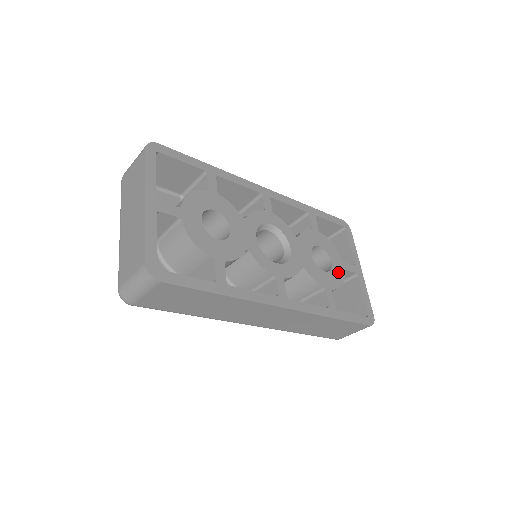
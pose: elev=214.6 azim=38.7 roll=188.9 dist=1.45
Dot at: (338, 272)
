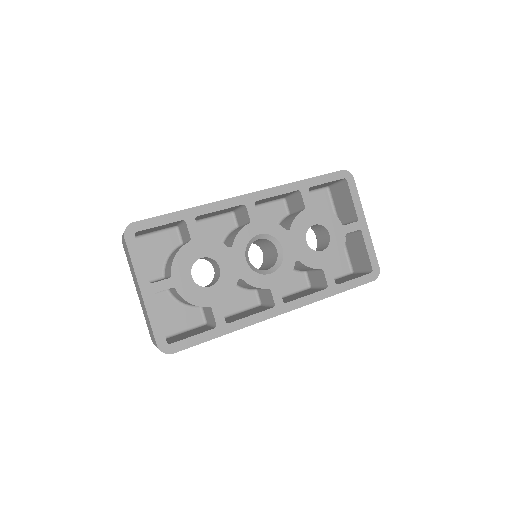
Dot at: (337, 242)
